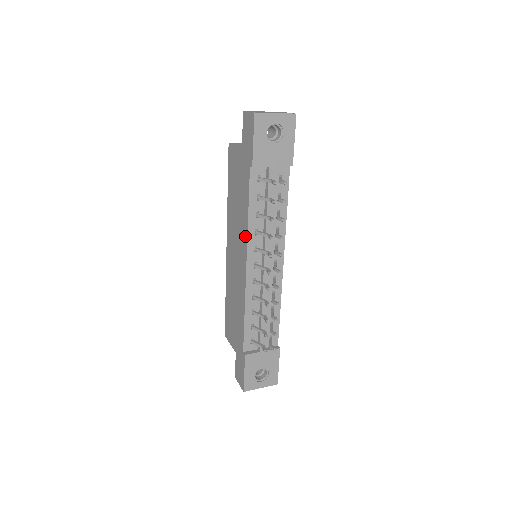
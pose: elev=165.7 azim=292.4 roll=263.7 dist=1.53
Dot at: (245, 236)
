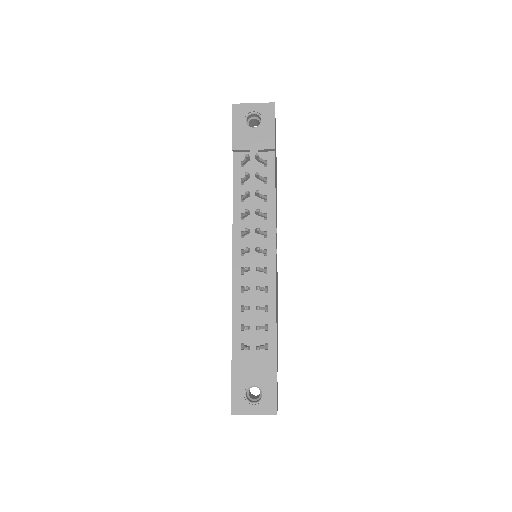
Dot at: (233, 223)
